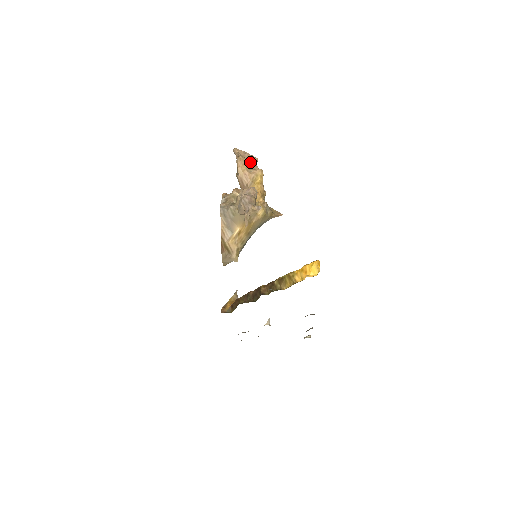
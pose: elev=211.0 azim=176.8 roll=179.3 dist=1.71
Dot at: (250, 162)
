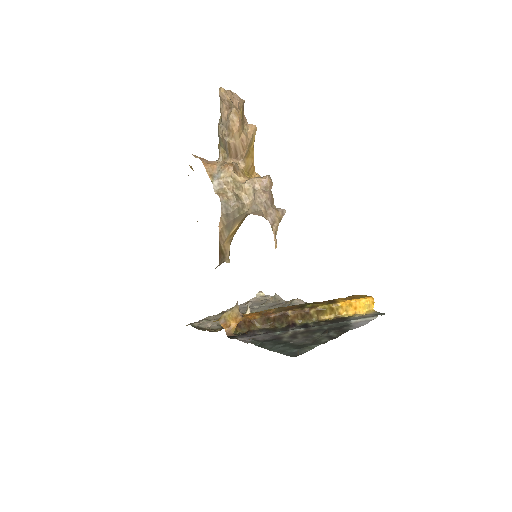
Dot at: (242, 114)
